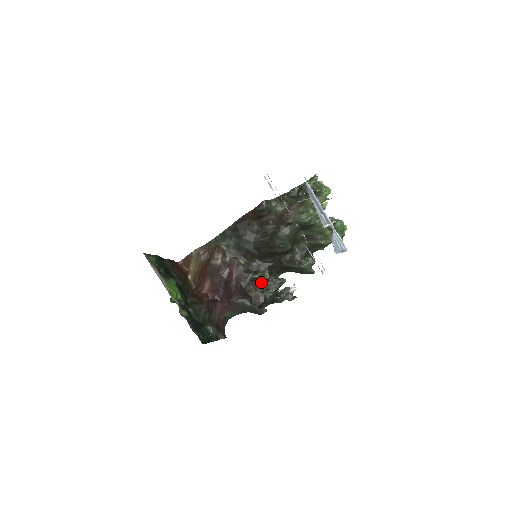
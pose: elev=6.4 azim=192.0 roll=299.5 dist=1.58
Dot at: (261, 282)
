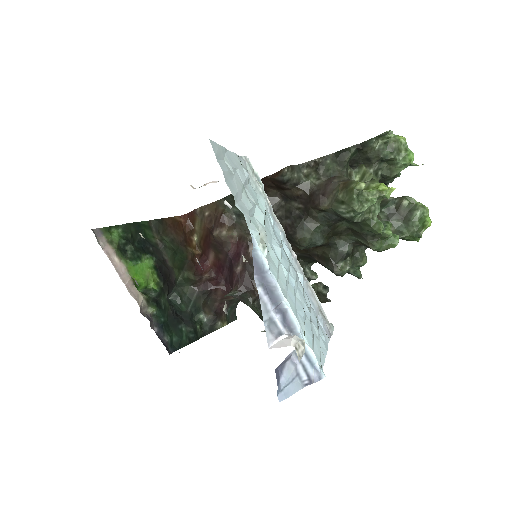
Dot at: occluded
